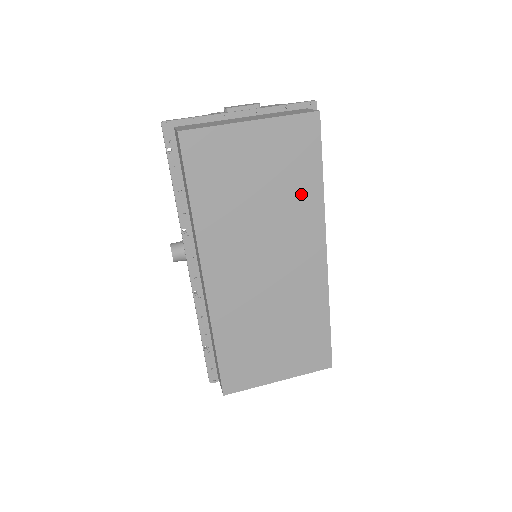
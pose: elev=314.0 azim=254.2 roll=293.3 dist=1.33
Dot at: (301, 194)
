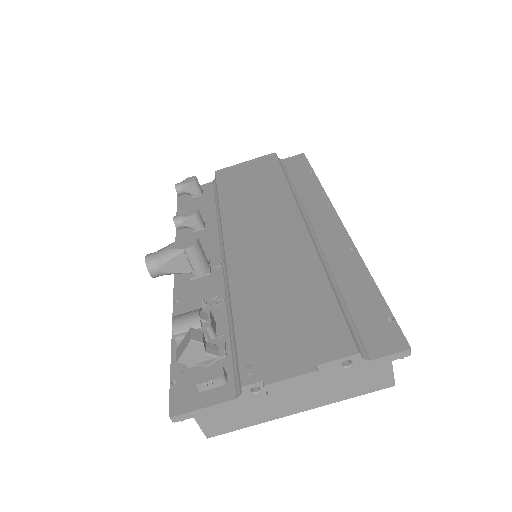
Dot at: occluded
